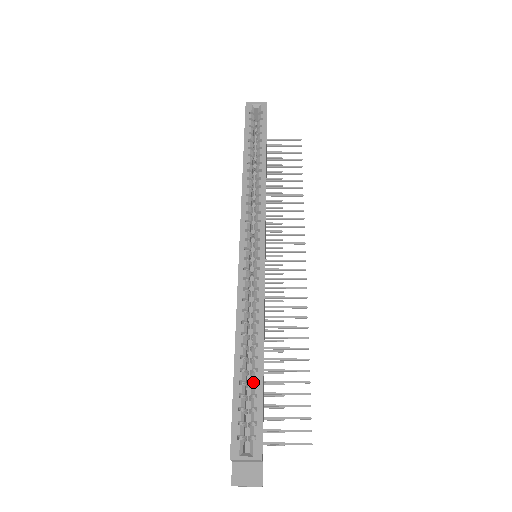
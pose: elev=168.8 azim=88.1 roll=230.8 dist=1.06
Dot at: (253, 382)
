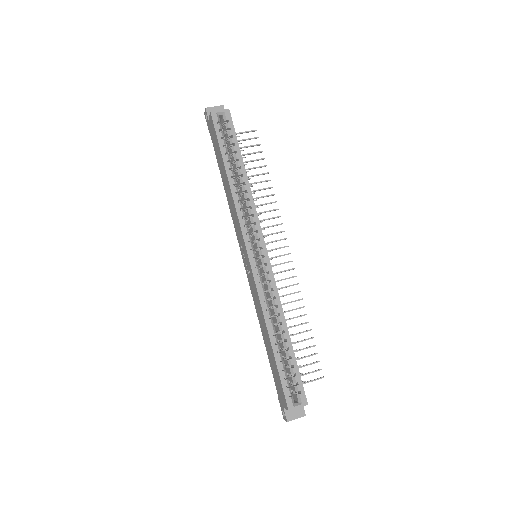
Dot at: (287, 357)
